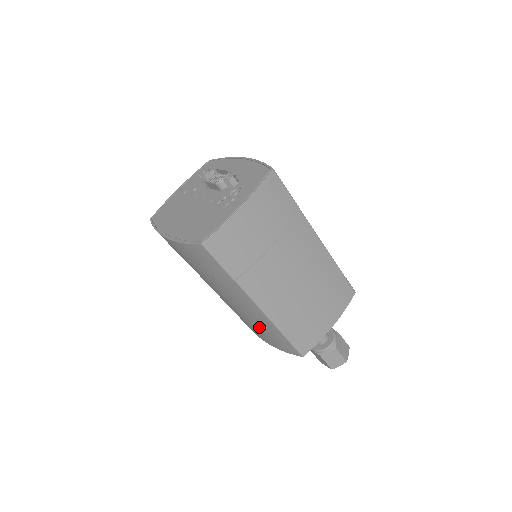
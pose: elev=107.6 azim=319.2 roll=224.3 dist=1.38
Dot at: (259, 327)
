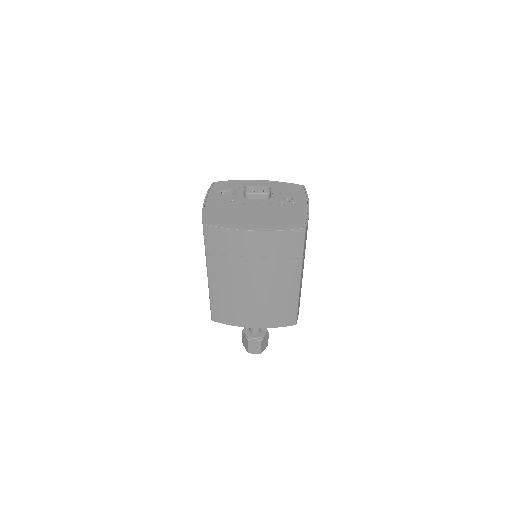
Dot at: (275, 307)
